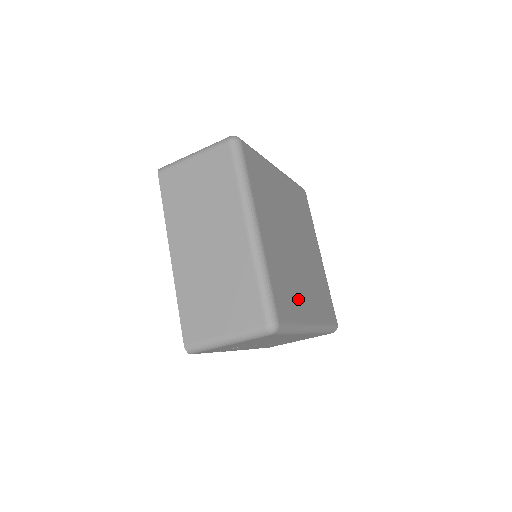
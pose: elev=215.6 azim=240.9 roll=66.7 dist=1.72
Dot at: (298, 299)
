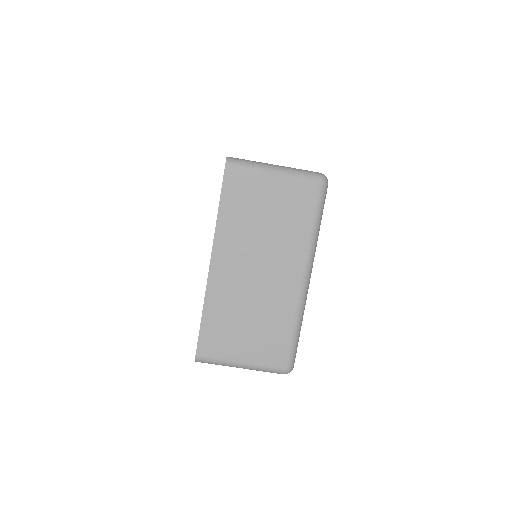
Dot at: occluded
